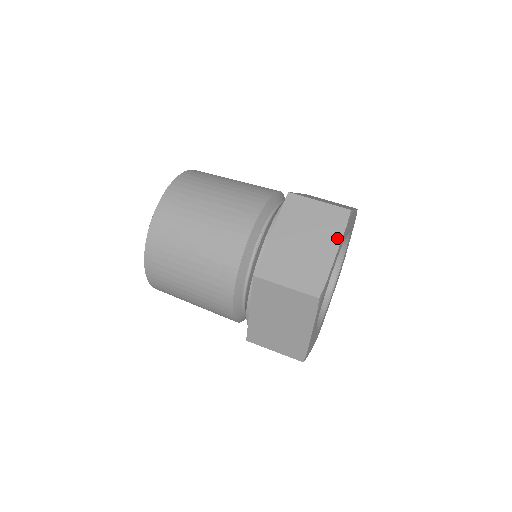
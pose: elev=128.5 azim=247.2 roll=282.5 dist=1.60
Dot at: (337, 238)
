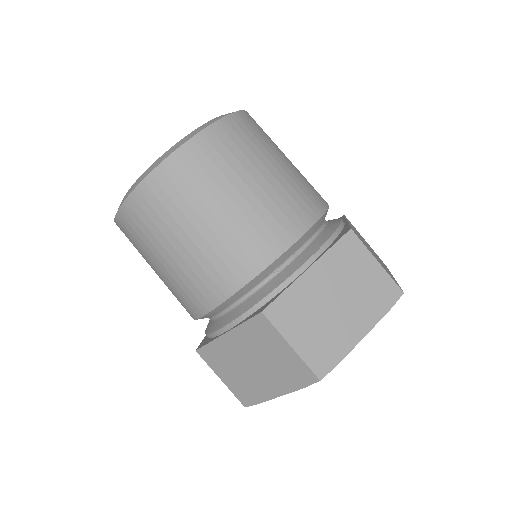
Dot at: (374, 318)
